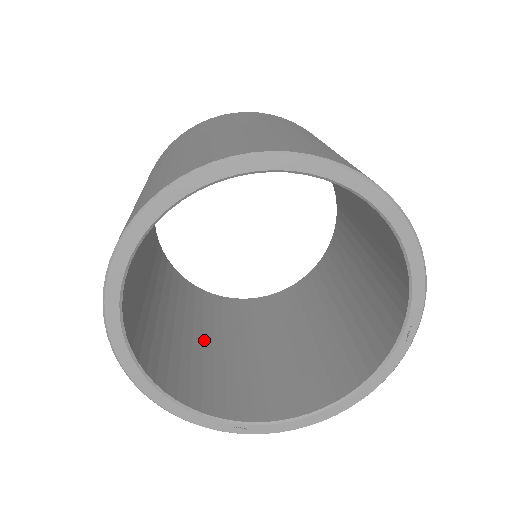
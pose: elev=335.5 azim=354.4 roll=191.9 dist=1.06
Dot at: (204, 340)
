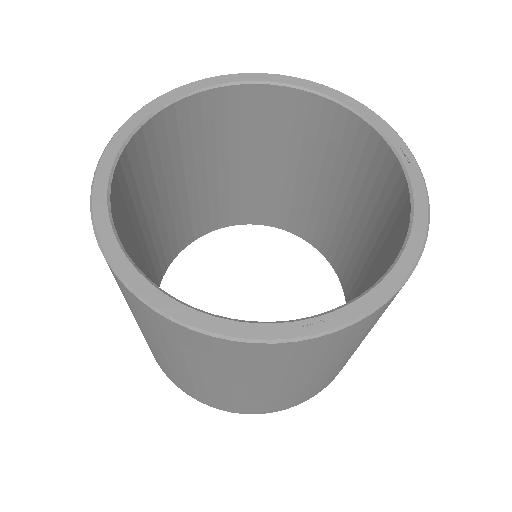
Dot at: occluded
